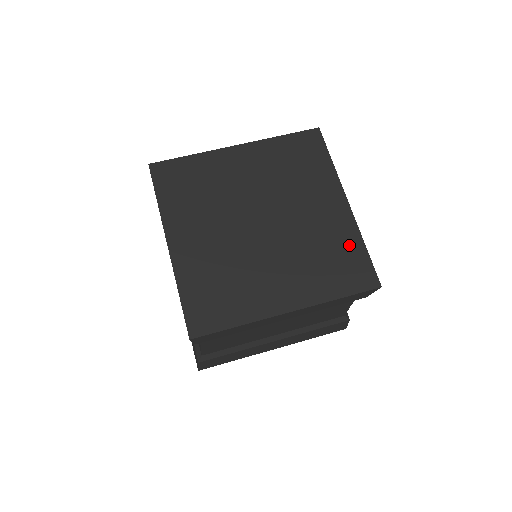
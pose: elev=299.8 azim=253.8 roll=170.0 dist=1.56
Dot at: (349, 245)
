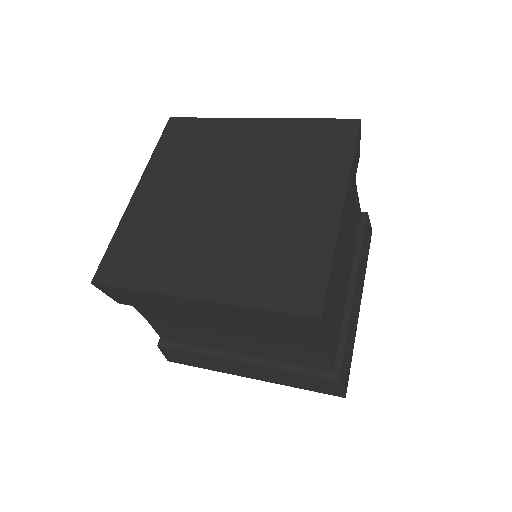
Dot at: (312, 254)
